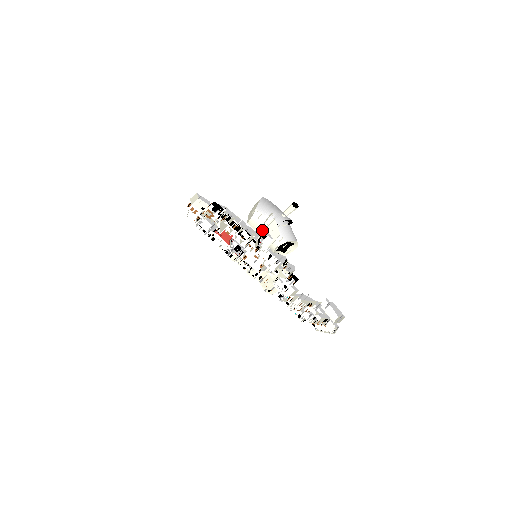
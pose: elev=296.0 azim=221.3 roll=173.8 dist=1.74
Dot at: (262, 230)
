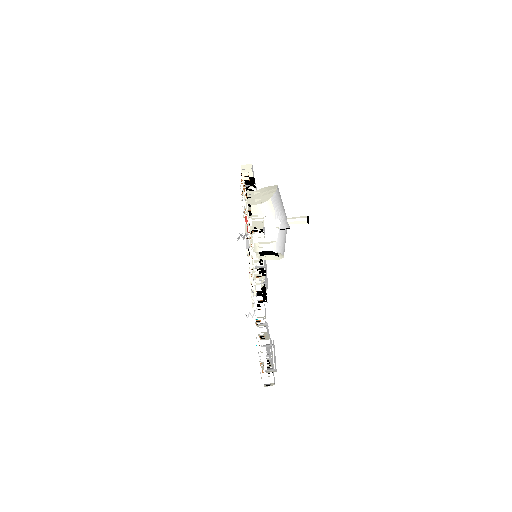
Dot at: (260, 222)
